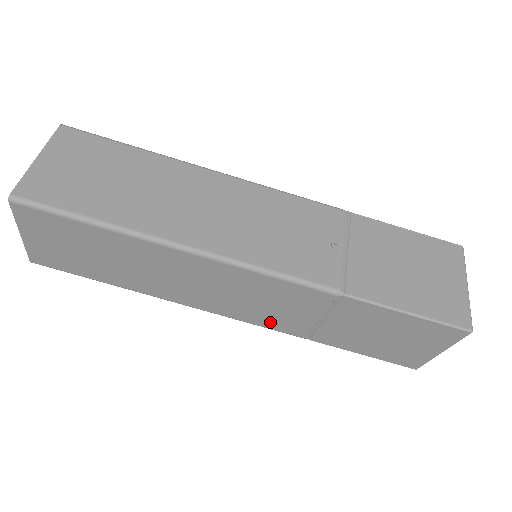
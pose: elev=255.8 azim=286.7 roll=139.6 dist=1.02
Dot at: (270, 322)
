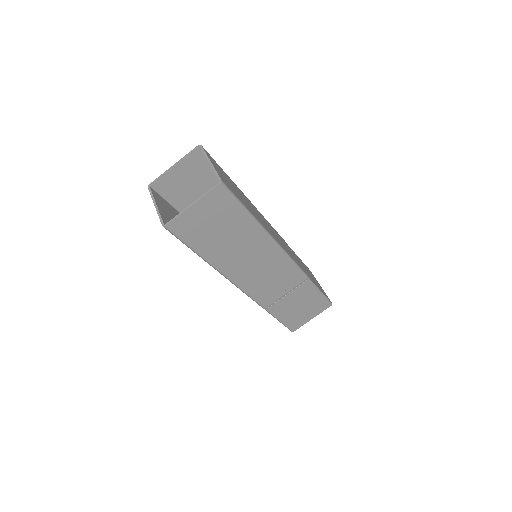
Dot at: occluded
